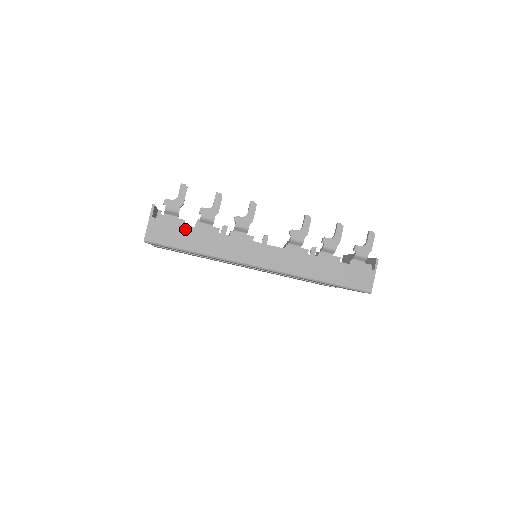
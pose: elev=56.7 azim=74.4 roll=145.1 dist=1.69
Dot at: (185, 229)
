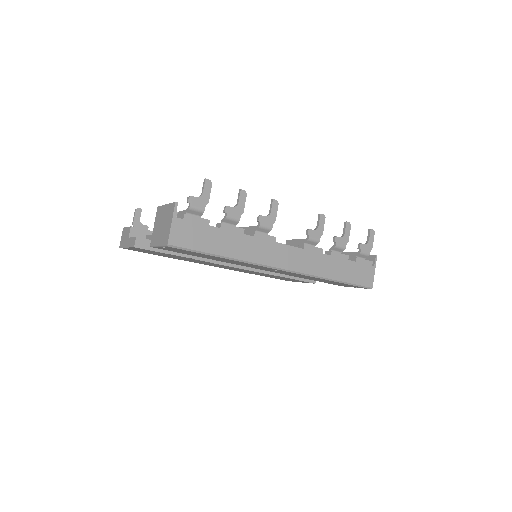
Dot at: (210, 230)
